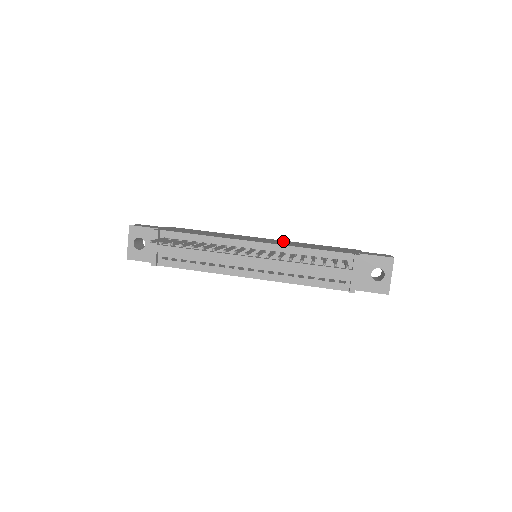
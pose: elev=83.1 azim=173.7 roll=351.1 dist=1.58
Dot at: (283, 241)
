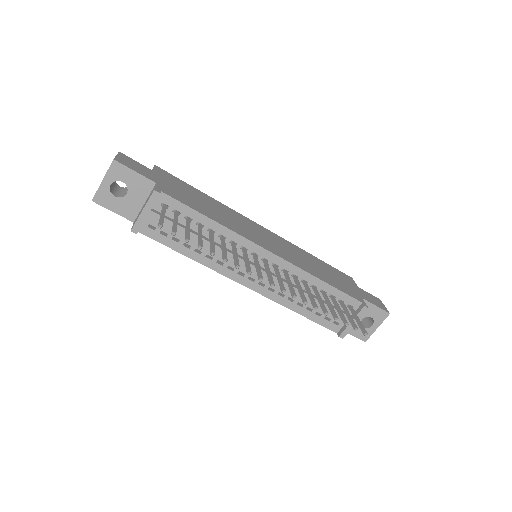
Dot at: (286, 244)
